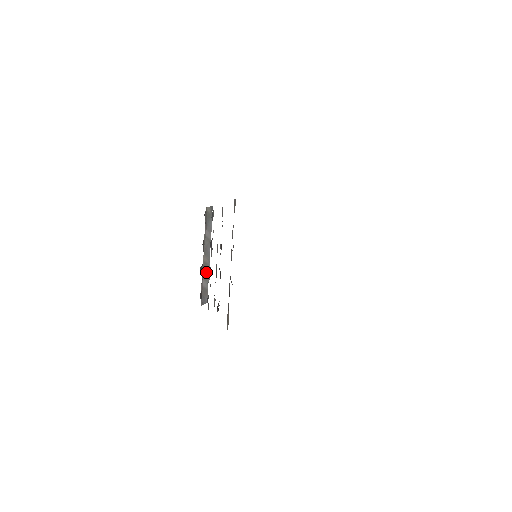
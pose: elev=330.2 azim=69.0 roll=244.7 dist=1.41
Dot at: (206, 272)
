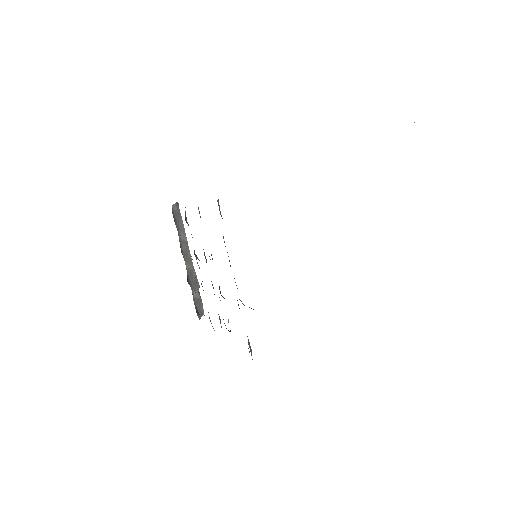
Dot at: (193, 280)
